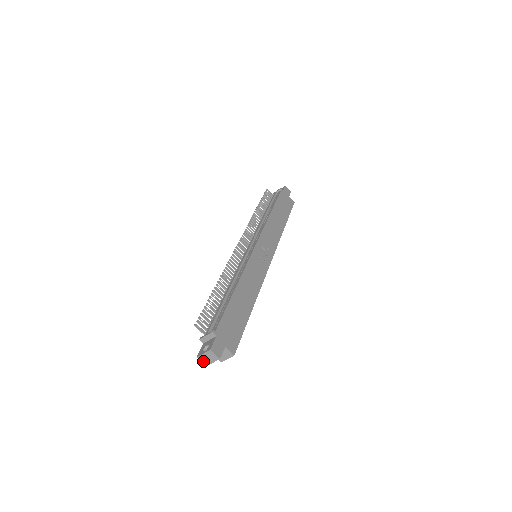
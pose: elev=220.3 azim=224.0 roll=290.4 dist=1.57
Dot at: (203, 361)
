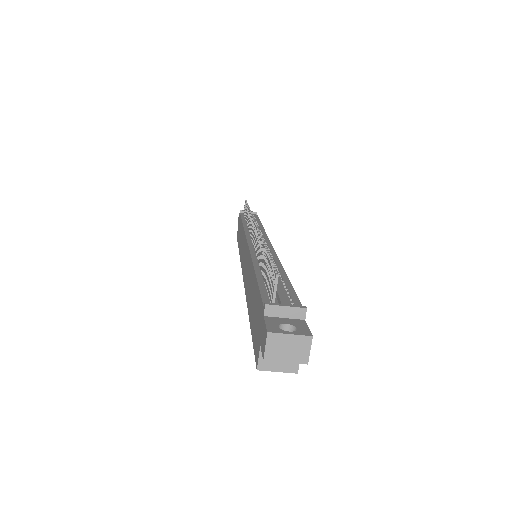
Dot at: (269, 347)
